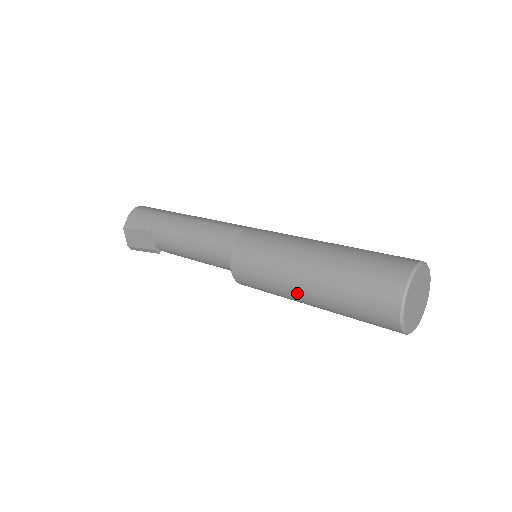
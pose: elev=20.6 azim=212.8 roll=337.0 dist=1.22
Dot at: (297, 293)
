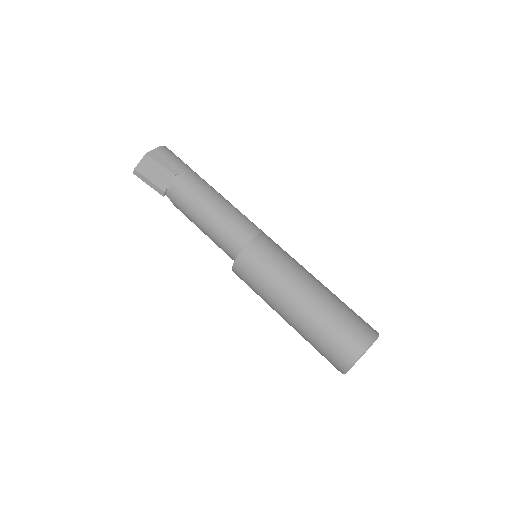
Dot at: (287, 303)
